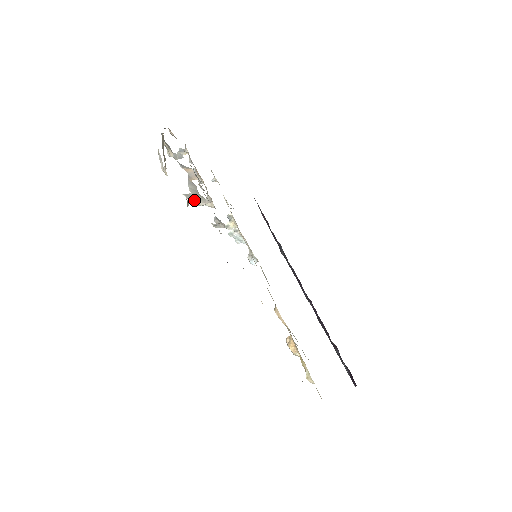
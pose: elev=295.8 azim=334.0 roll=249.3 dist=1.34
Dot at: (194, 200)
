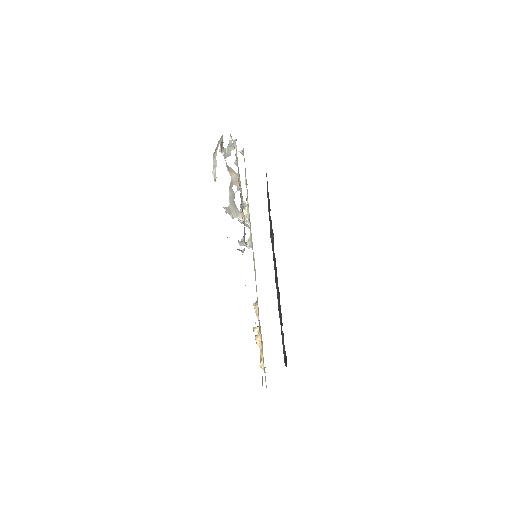
Dot at: (230, 213)
